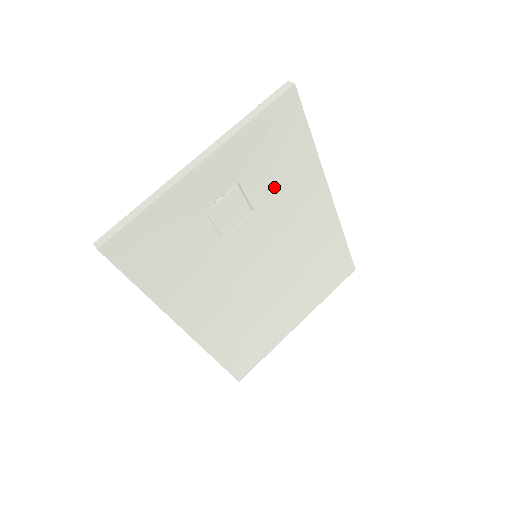
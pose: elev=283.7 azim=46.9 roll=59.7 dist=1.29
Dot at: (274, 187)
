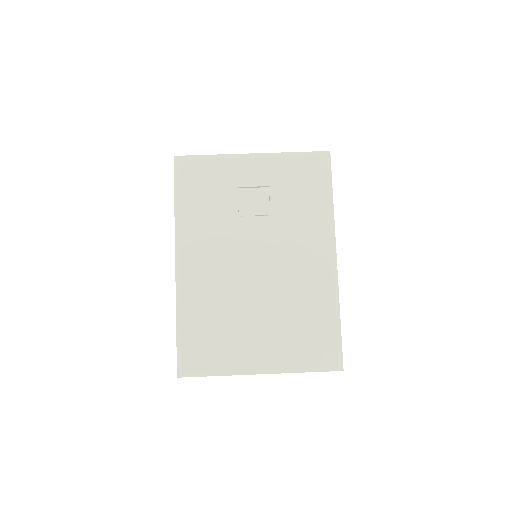
Dot at: (292, 209)
